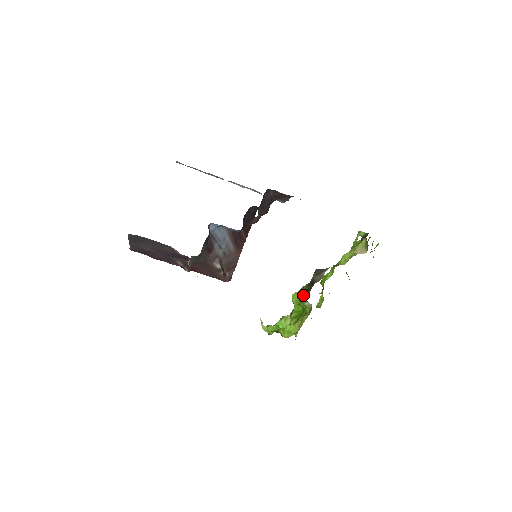
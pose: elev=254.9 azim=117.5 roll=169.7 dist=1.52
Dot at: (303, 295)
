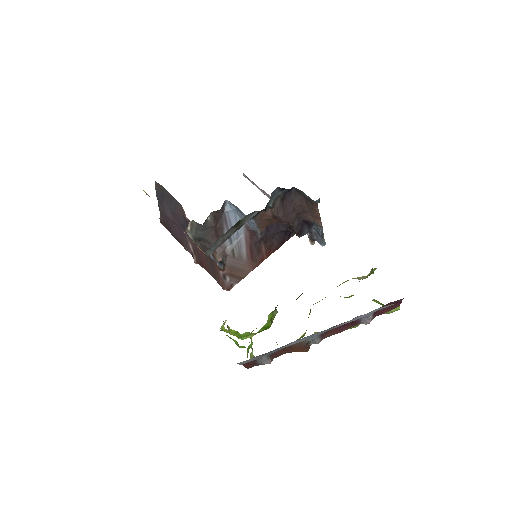
Dot at: (277, 305)
